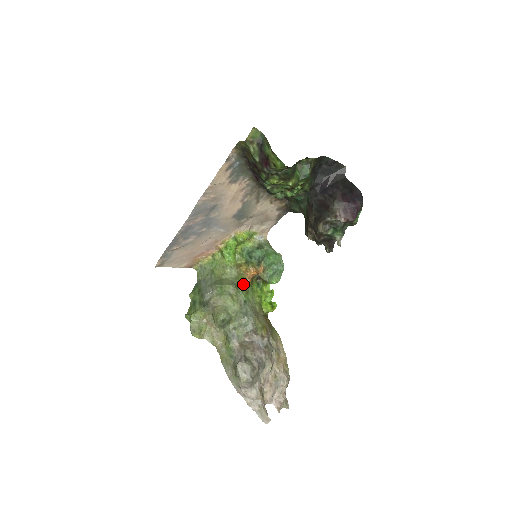
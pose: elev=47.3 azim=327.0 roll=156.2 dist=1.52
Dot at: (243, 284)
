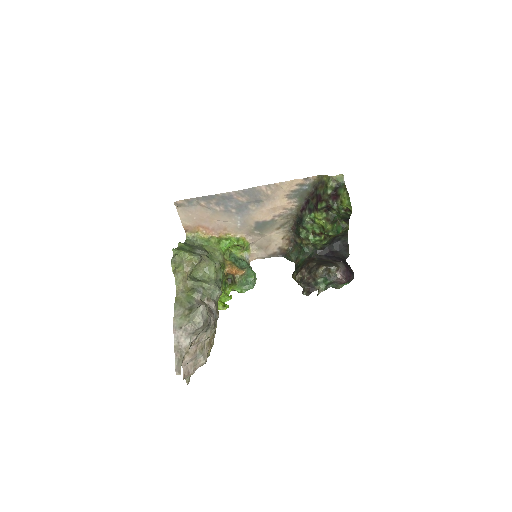
Dot at: occluded
